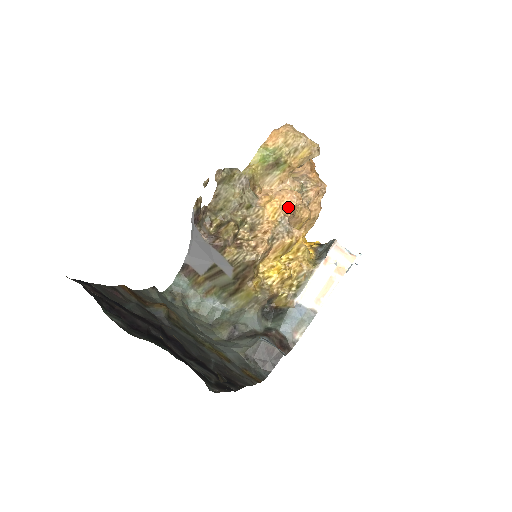
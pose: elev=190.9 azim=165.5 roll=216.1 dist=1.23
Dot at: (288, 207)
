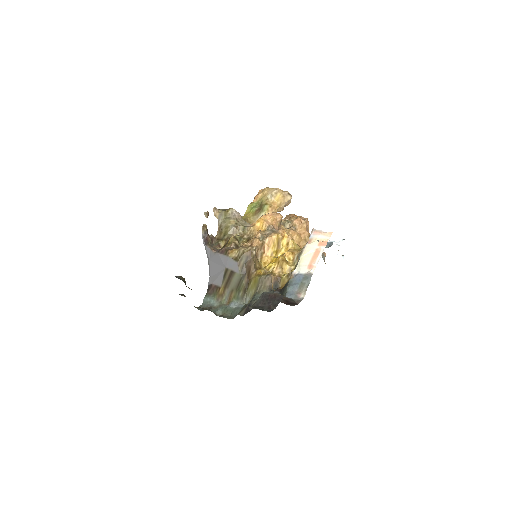
Dot at: (271, 220)
